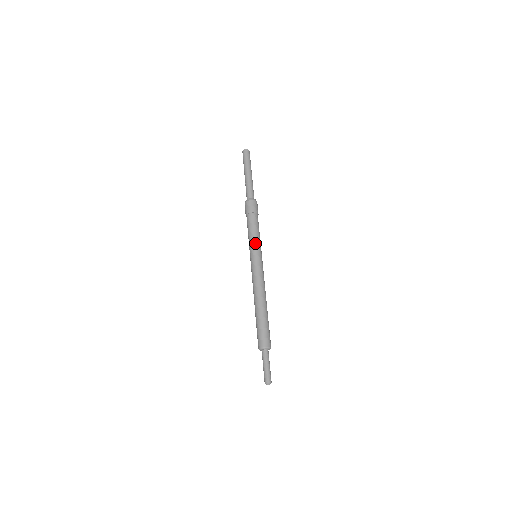
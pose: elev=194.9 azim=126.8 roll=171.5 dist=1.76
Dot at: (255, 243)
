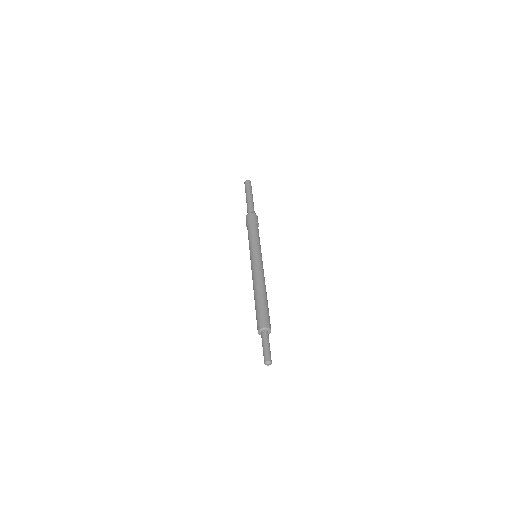
Dot at: (250, 246)
